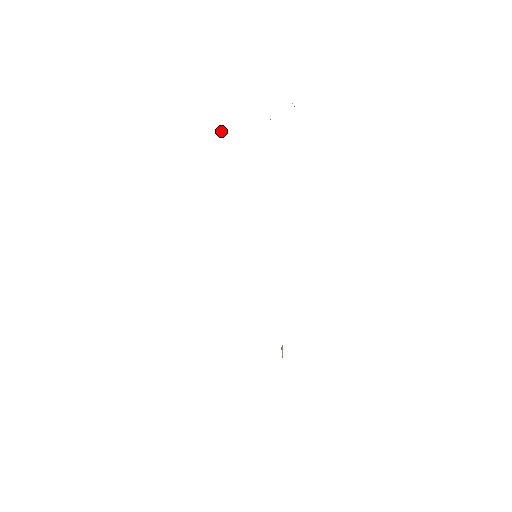
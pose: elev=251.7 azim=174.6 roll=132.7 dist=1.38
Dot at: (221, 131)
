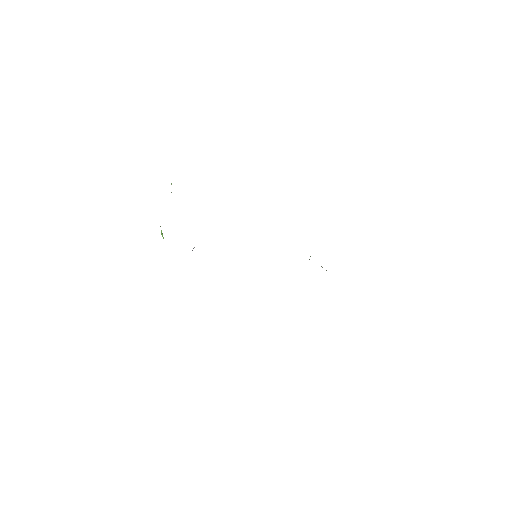
Dot at: (162, 234)
